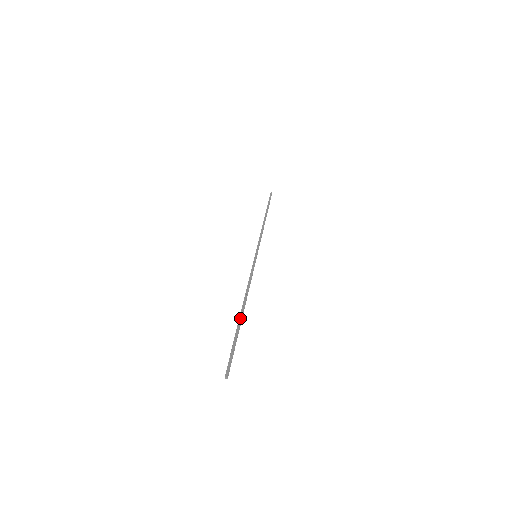
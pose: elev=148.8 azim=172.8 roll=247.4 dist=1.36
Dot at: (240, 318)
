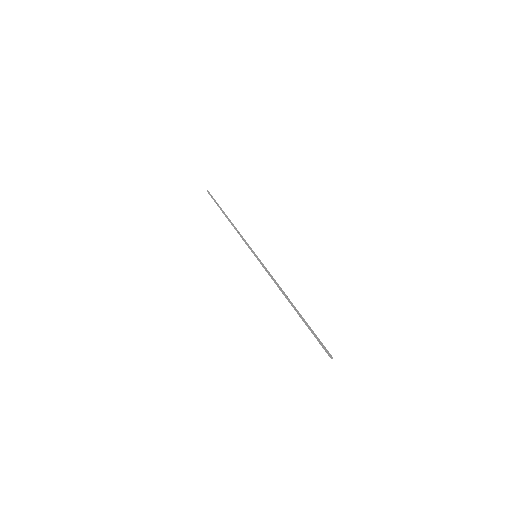
Dot at: (298, 311)
